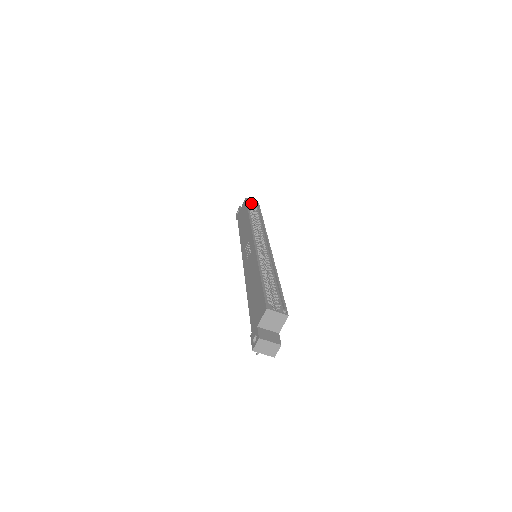
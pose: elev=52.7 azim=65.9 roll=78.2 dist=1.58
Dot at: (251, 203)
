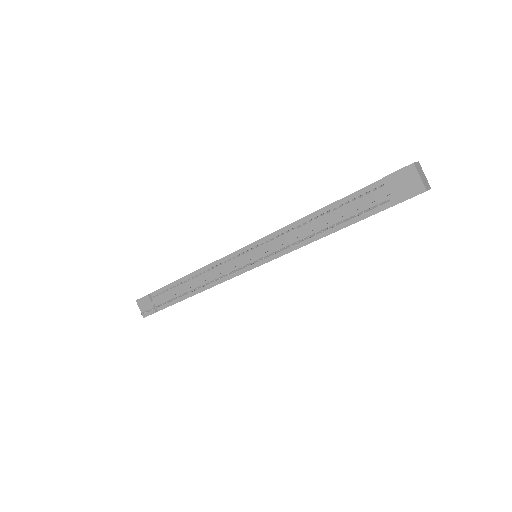
Dot at: occluded
